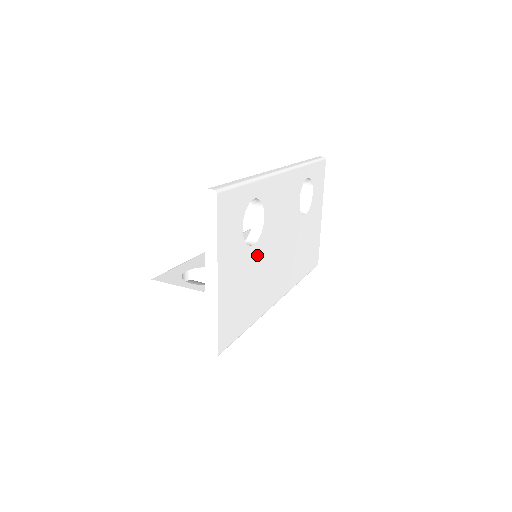
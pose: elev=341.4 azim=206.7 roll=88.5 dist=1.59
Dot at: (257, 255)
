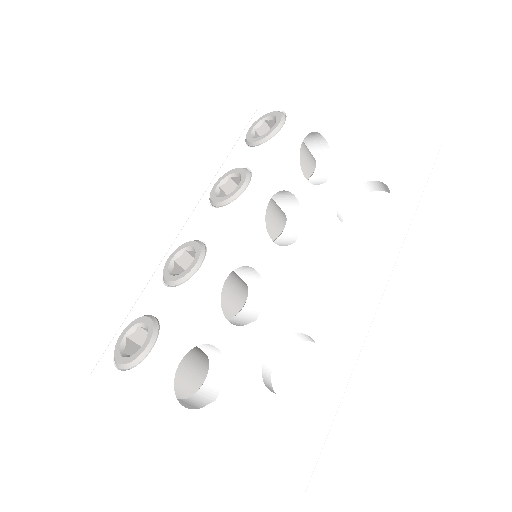
Dot at: occluded
